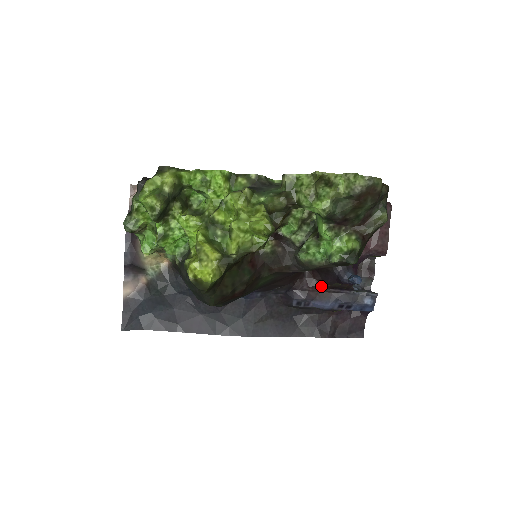
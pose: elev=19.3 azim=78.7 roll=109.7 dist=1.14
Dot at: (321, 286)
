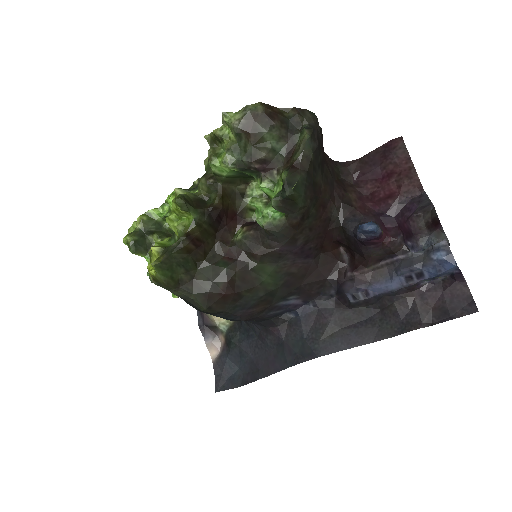
Dot at: (365, 264)
